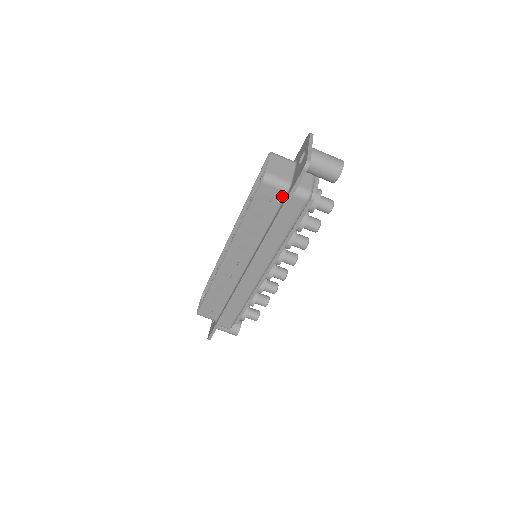
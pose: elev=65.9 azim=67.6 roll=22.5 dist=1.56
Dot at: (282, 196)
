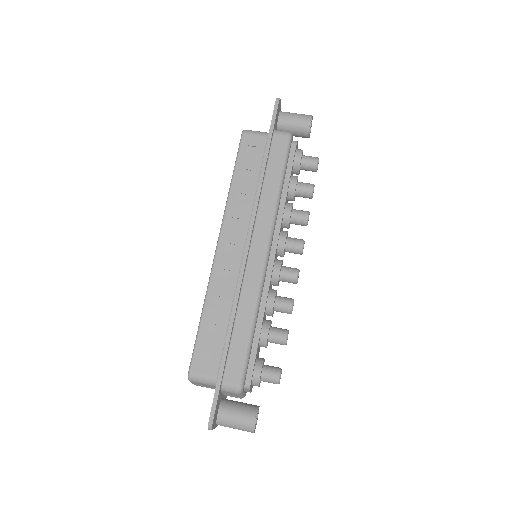
Dot at: (265, 142)
